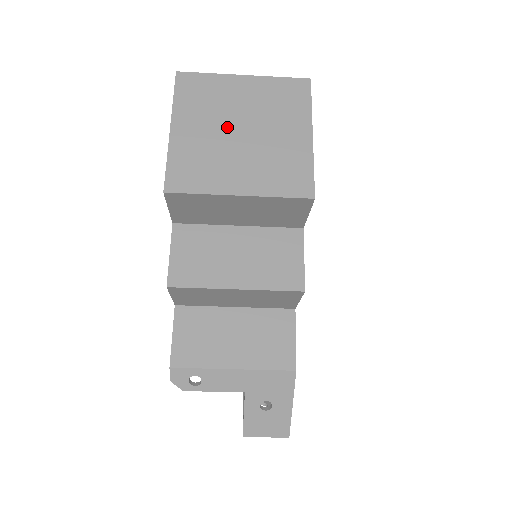
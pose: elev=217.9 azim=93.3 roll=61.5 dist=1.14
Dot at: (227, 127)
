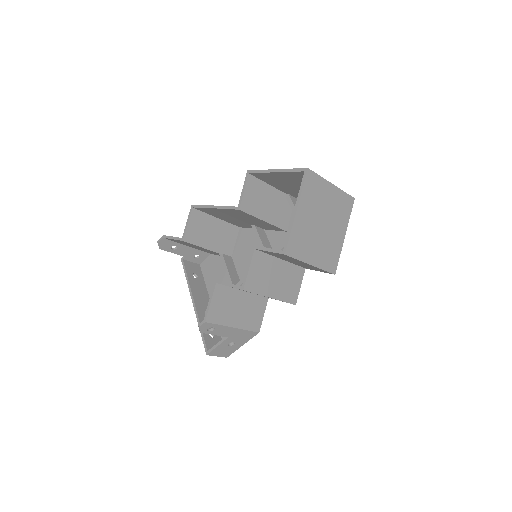
Dot at: (318, 219)
